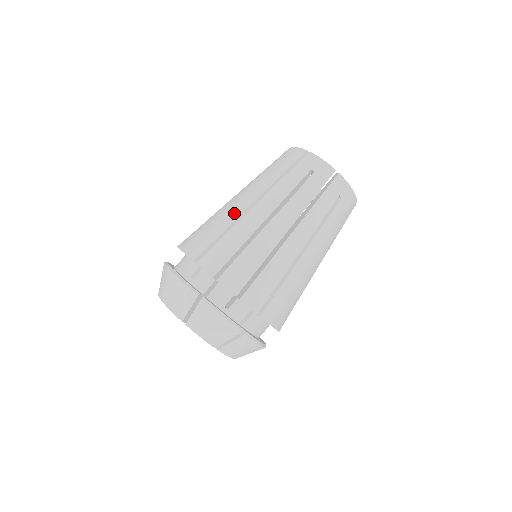
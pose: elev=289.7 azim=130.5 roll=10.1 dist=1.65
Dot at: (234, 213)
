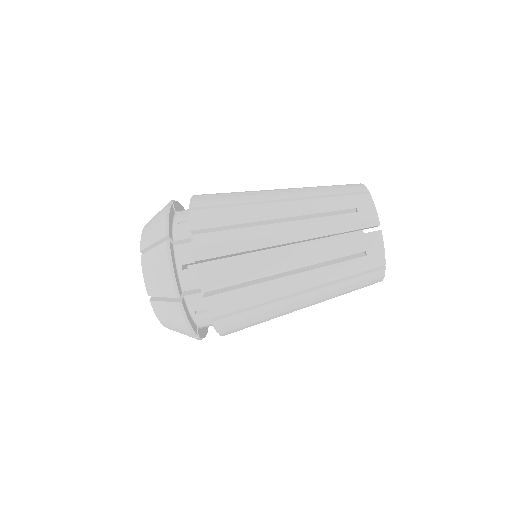
Dot at: occluded
